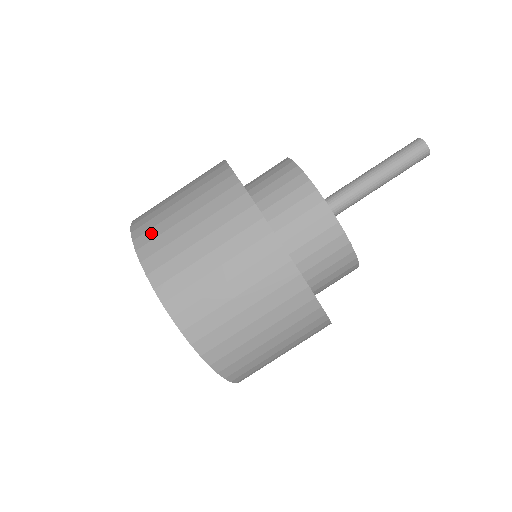
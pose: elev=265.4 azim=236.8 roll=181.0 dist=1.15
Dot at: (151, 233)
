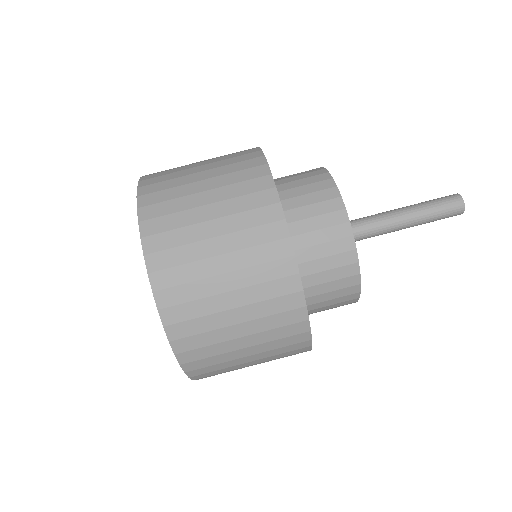
Dot at: occluded
